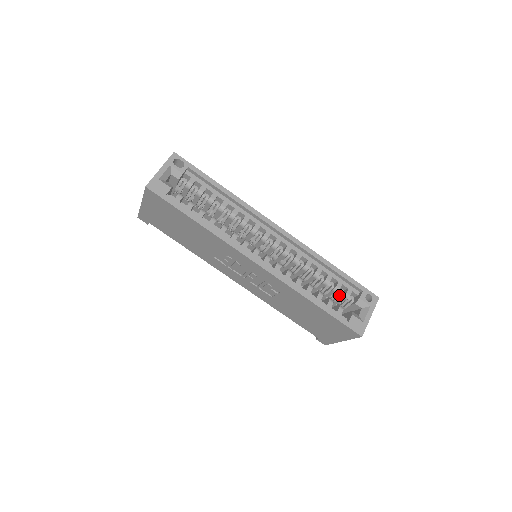
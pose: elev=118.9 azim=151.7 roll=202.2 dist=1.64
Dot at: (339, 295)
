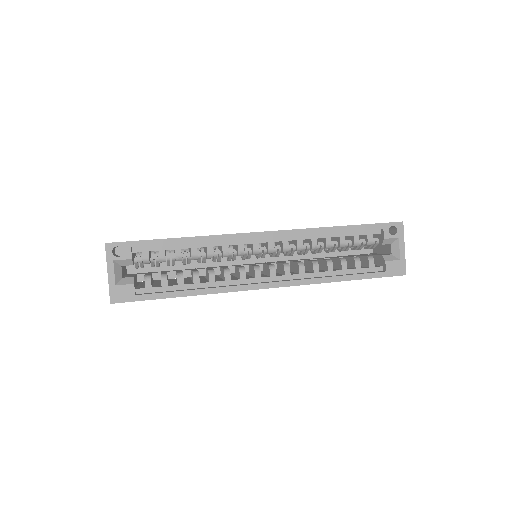
Dot at: (361, 245)
